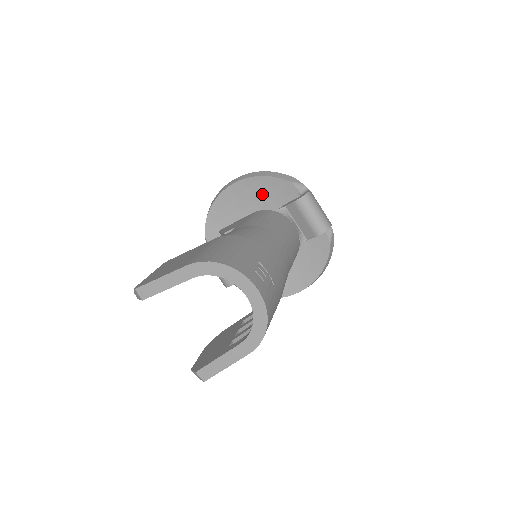
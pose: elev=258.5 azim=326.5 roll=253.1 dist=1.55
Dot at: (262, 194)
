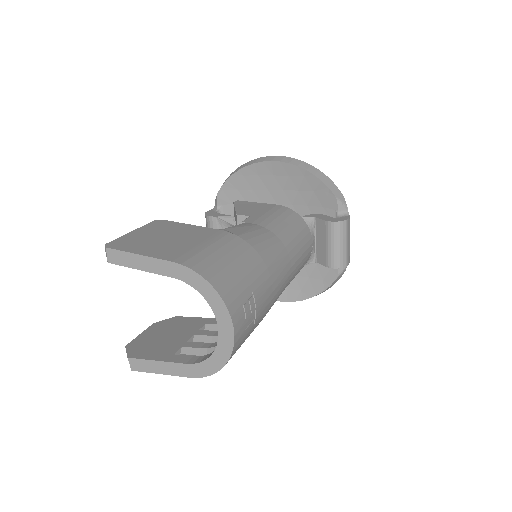
Dot at: (299, 189)
